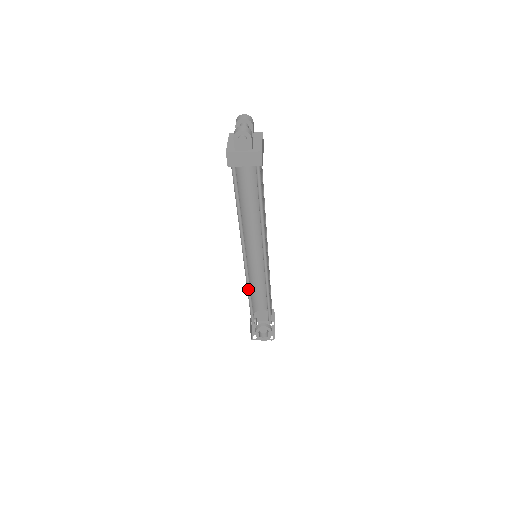
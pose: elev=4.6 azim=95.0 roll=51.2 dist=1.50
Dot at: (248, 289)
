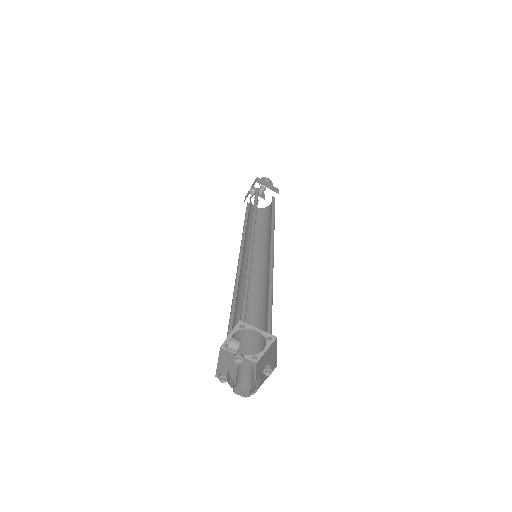
Dot at: (246, 272)
